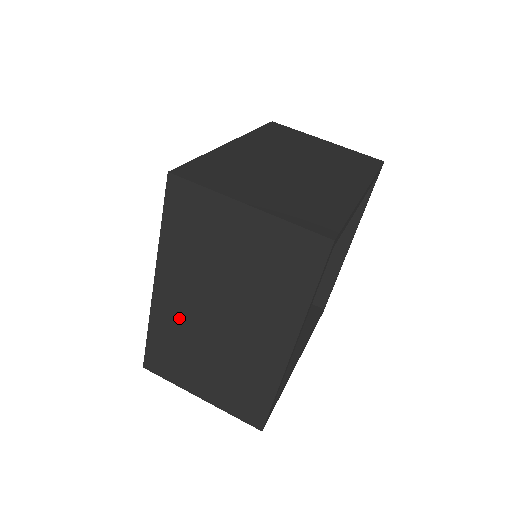
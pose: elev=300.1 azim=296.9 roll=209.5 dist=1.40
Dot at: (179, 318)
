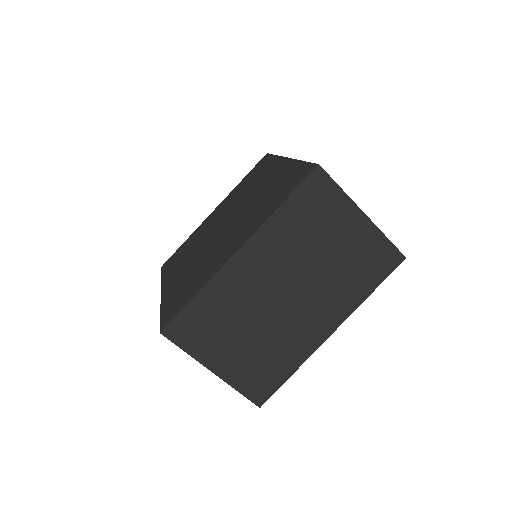
Dot at: occluded
